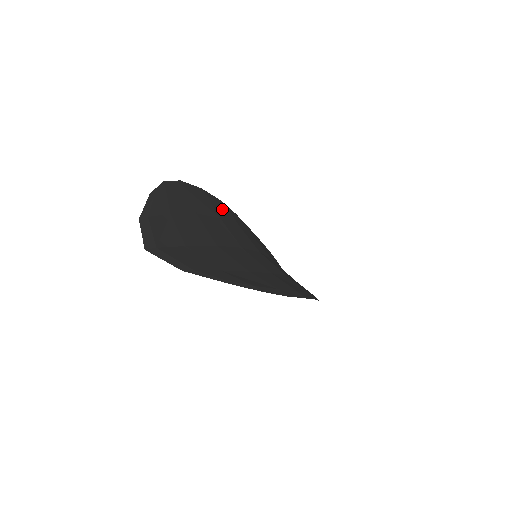
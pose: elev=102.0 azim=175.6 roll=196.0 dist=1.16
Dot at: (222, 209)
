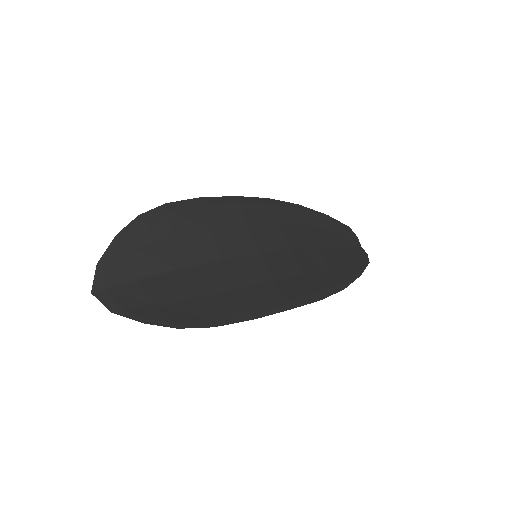
Dot at: (227, 212)
